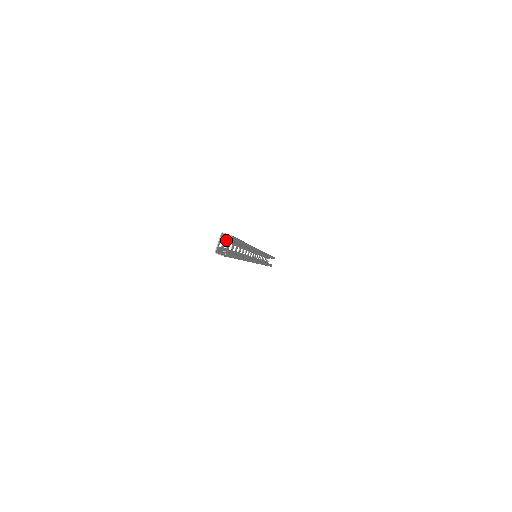
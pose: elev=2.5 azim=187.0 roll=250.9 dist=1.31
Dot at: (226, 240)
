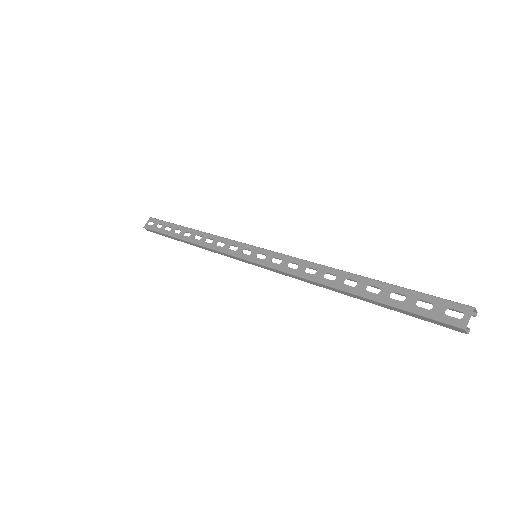
Dot at: (436, 302)
